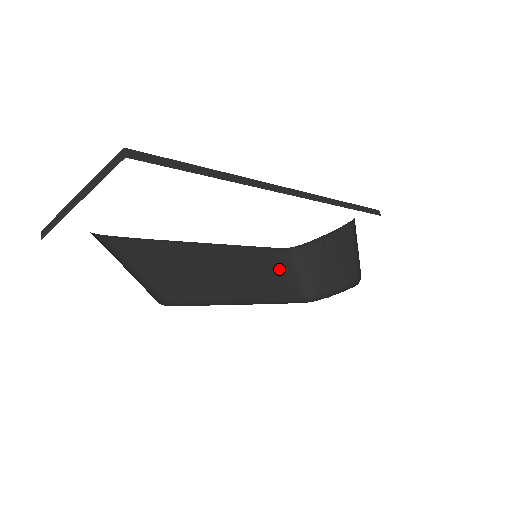
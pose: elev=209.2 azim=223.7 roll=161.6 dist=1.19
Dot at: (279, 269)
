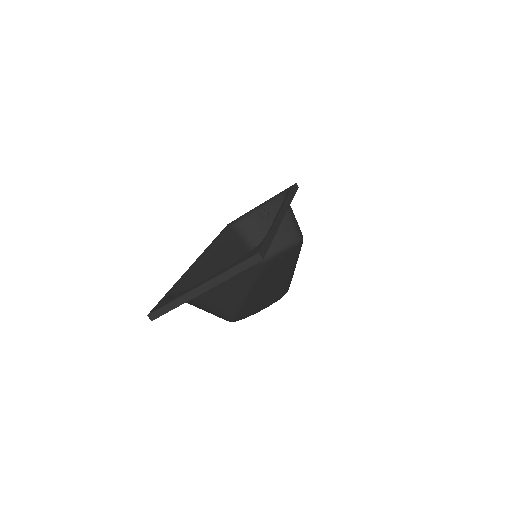
Dot at: (239, 247)
